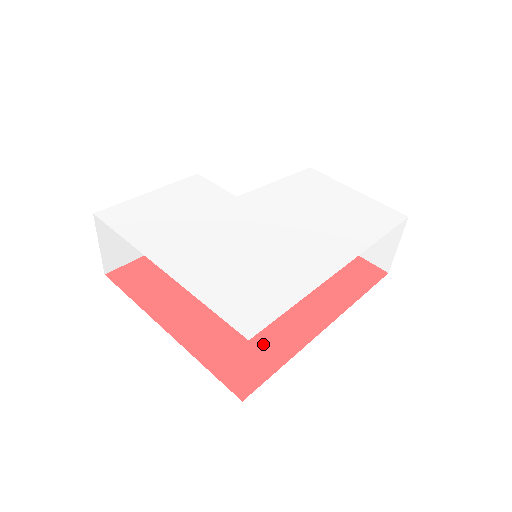
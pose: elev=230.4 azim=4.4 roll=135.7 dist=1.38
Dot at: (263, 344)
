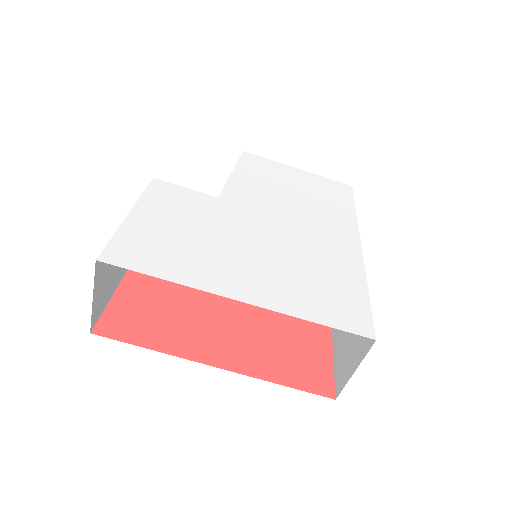
Dot at: (304, 340)
